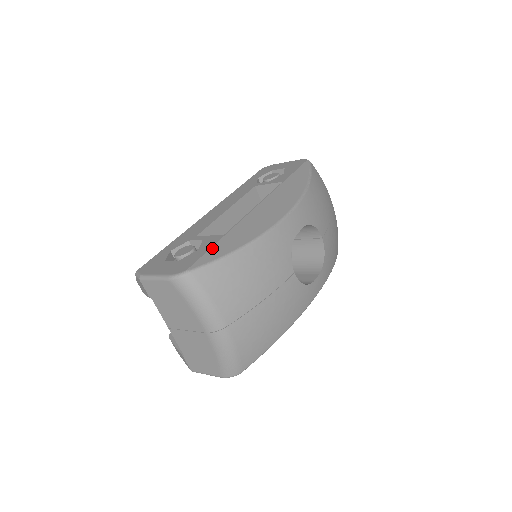
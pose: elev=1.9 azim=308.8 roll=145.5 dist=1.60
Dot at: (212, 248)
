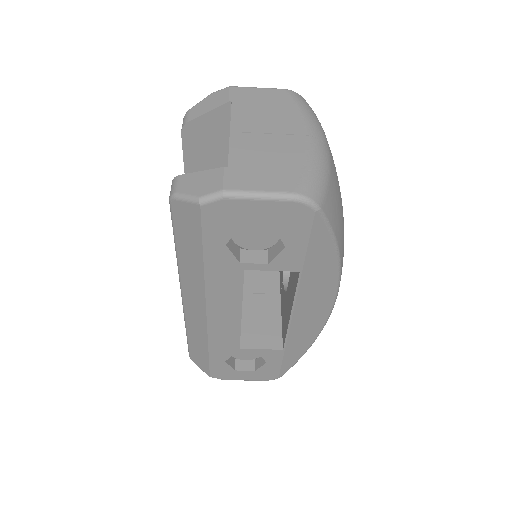
Dot at: occluded
